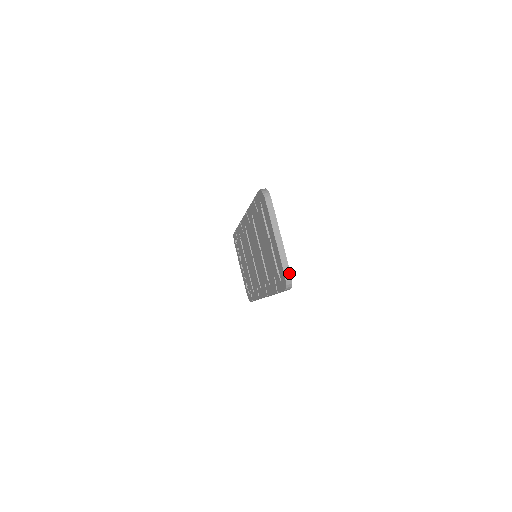
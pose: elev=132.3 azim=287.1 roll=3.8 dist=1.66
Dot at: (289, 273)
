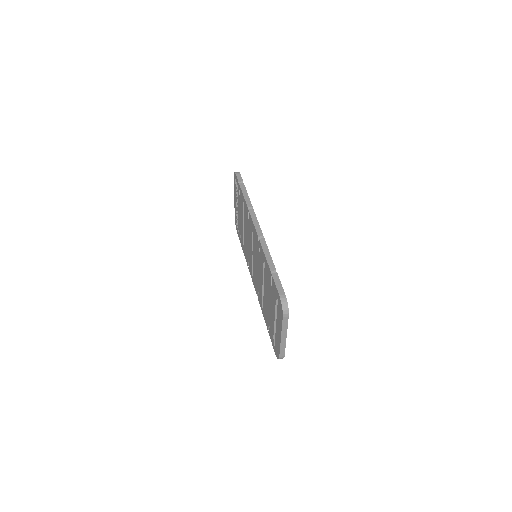
Dot at: (283, 357)
